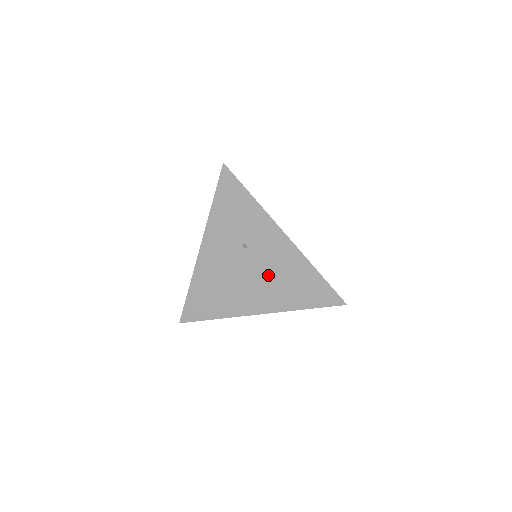
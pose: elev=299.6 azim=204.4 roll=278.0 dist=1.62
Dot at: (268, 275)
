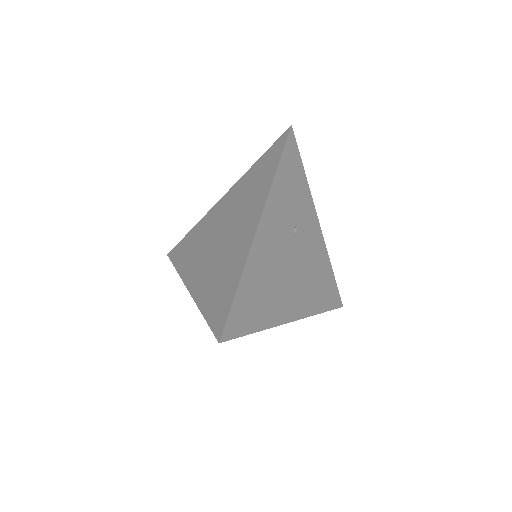
Dot at: (305, 269)
